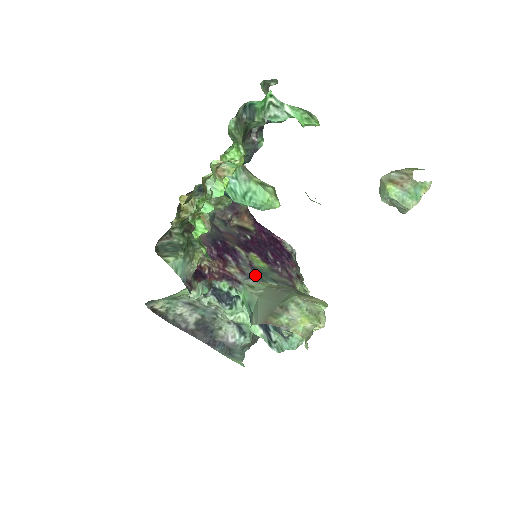
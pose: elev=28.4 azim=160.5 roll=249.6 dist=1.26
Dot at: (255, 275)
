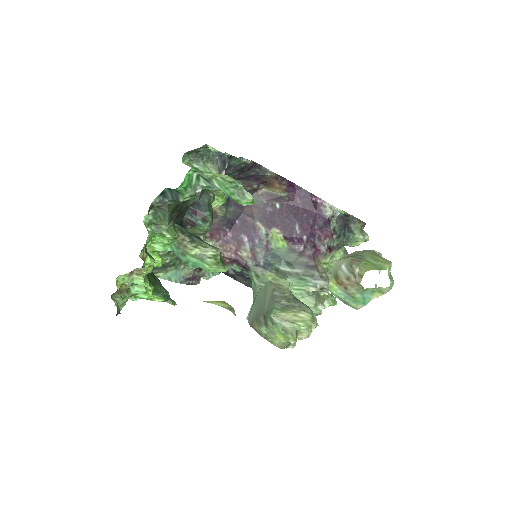
Dot at: (267, 260)
